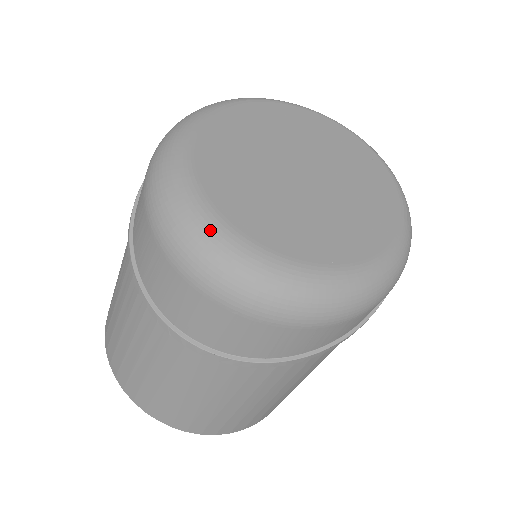
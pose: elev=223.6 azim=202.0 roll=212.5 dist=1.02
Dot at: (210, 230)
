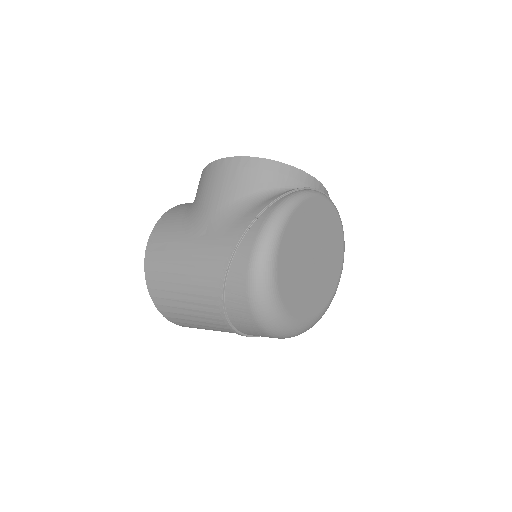
Dot at: (287, 323)
